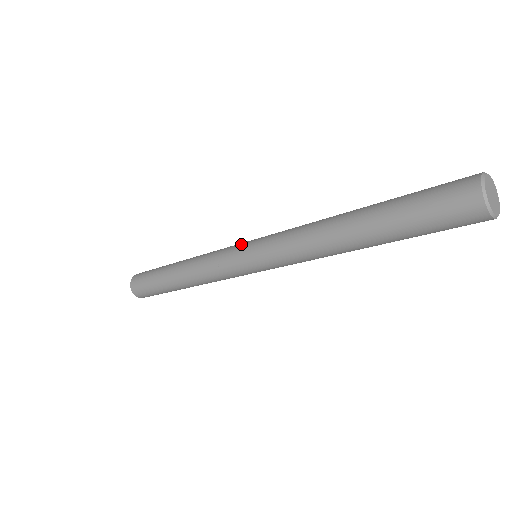
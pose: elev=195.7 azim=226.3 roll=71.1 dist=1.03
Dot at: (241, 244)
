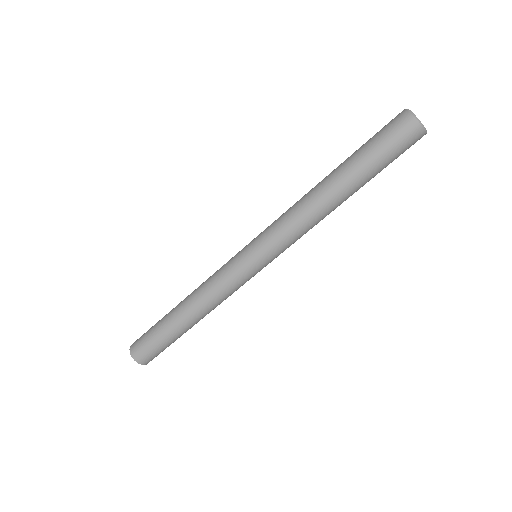
Dot at: occluded
